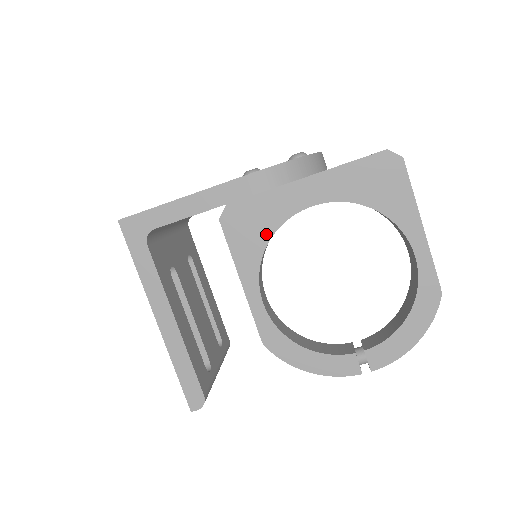
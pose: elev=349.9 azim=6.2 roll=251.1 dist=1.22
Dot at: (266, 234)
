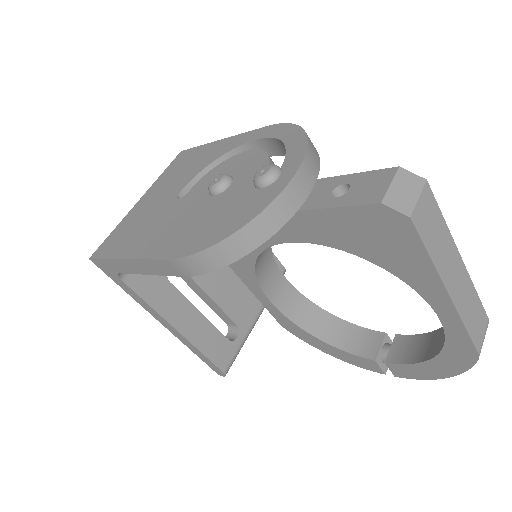
Dot at: (250, 254)
